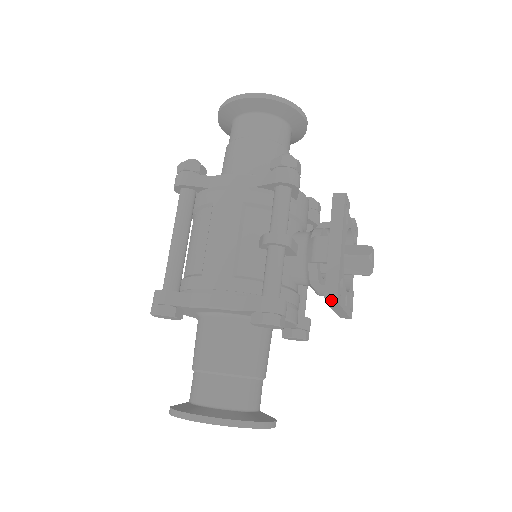
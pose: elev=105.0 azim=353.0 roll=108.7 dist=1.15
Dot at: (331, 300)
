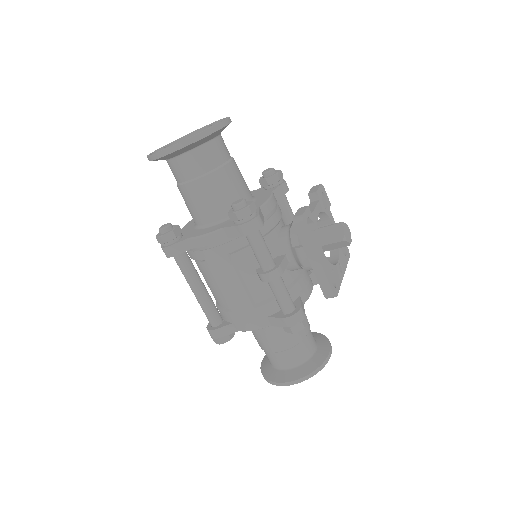
Dot at: occluded
